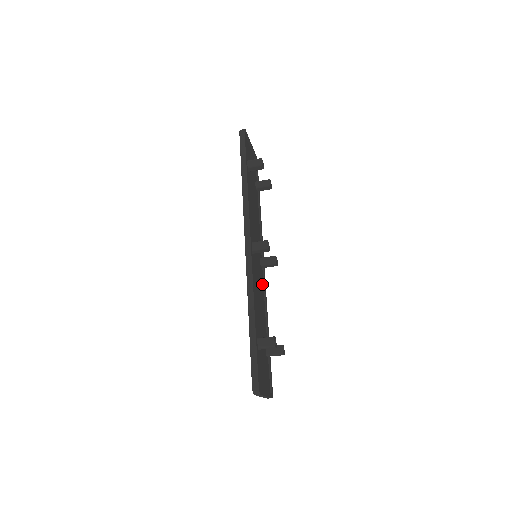
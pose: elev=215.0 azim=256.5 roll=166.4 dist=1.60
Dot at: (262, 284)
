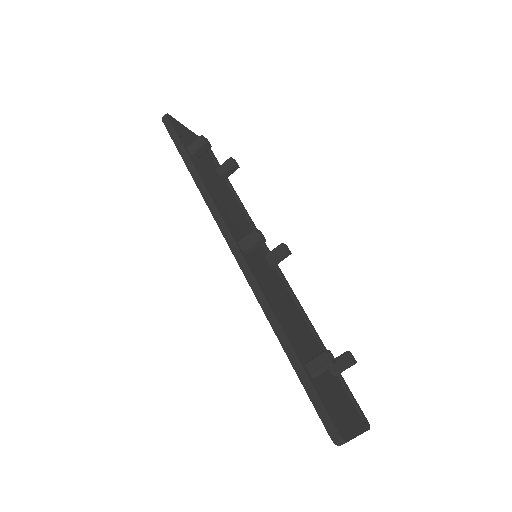
Dot at: (283, 286)
